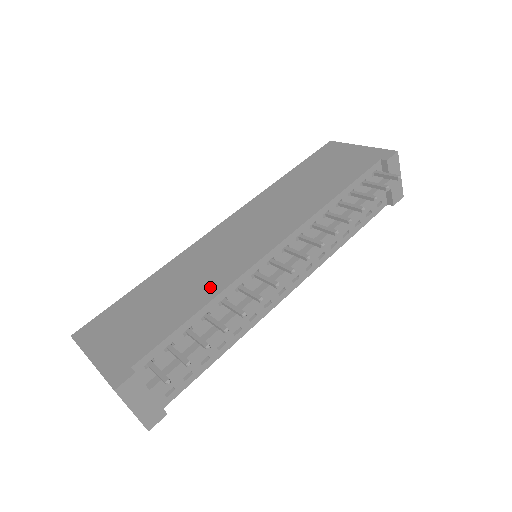
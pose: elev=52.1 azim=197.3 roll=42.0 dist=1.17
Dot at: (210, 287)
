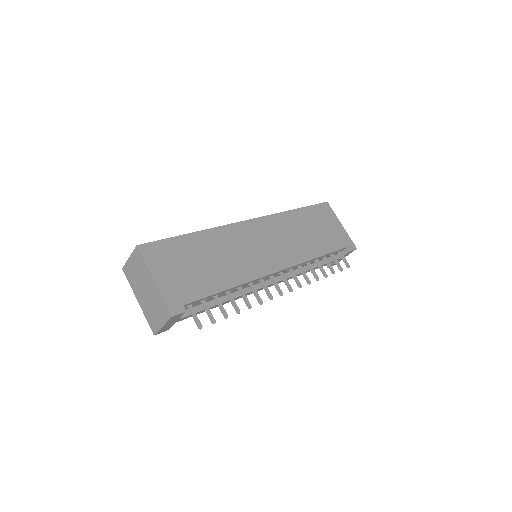
Dot at: (238, 274)
